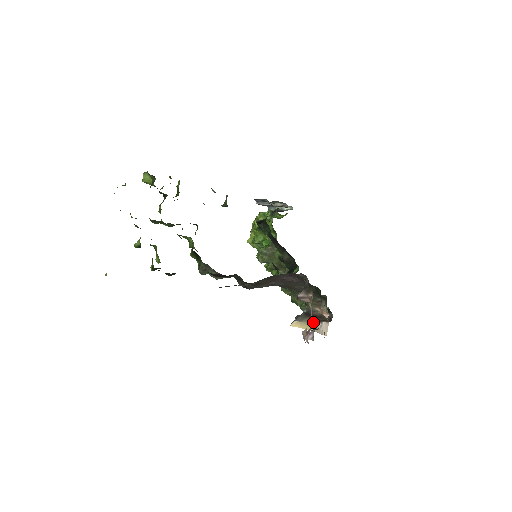
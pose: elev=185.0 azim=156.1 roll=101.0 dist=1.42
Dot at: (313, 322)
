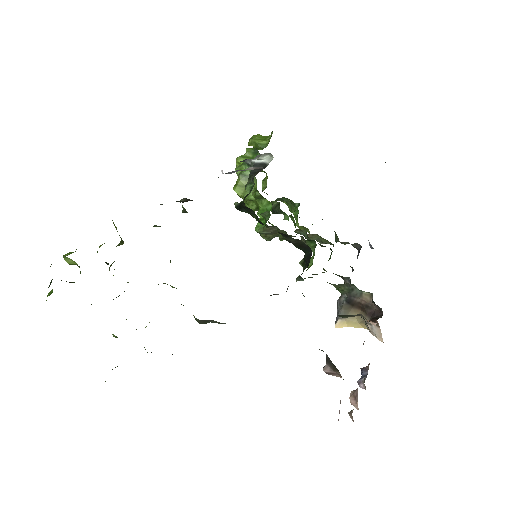
Dot at: (360, 317)
